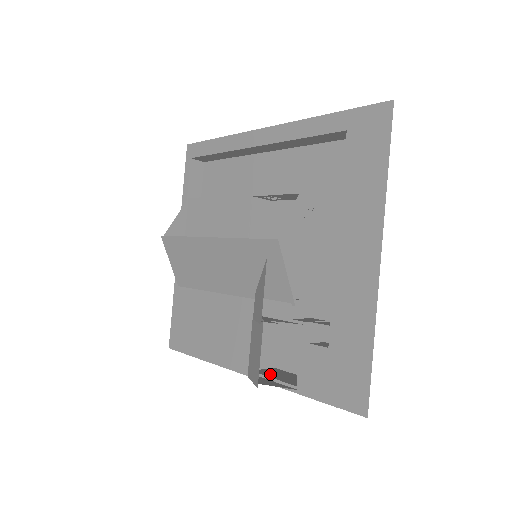
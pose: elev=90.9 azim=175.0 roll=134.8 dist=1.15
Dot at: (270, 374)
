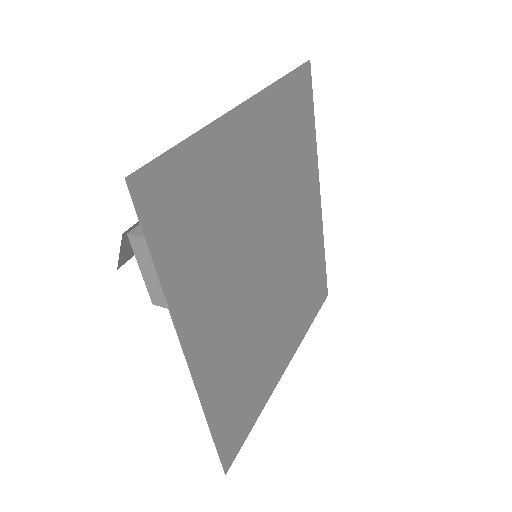
Dot at: (156, 283)
